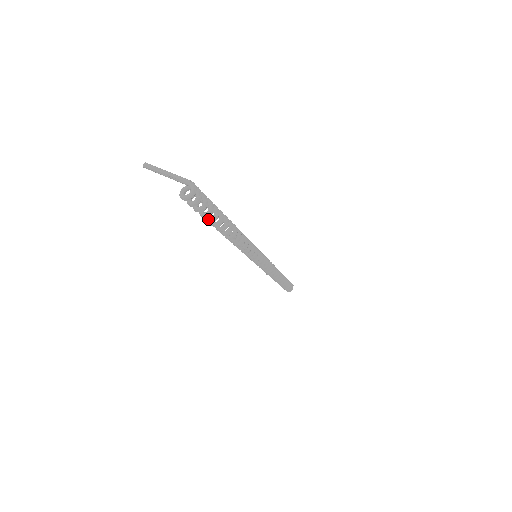
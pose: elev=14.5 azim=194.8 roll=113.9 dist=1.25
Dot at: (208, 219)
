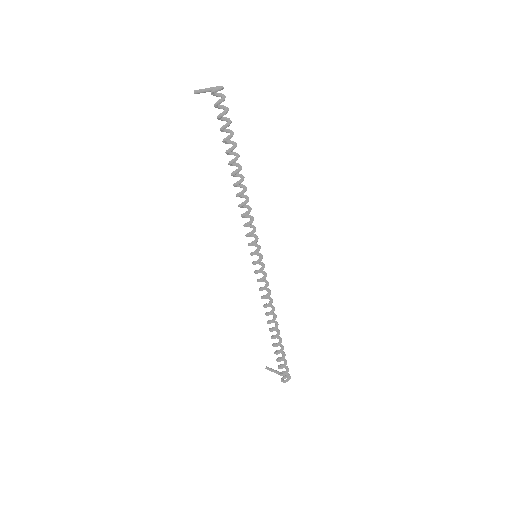
Dot at: (225, 138)
